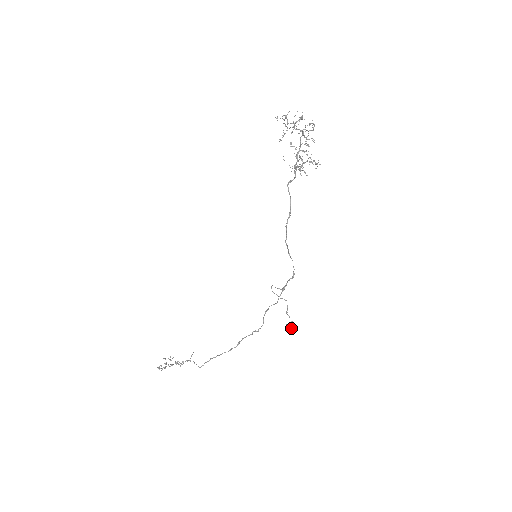
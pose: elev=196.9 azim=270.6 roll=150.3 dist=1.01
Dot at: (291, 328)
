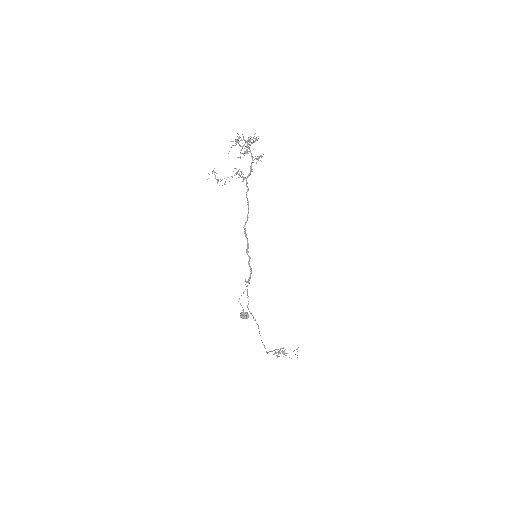
Dot at: (242, 315)
